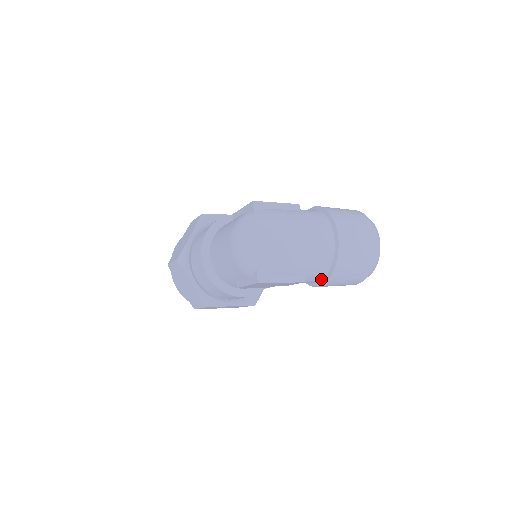
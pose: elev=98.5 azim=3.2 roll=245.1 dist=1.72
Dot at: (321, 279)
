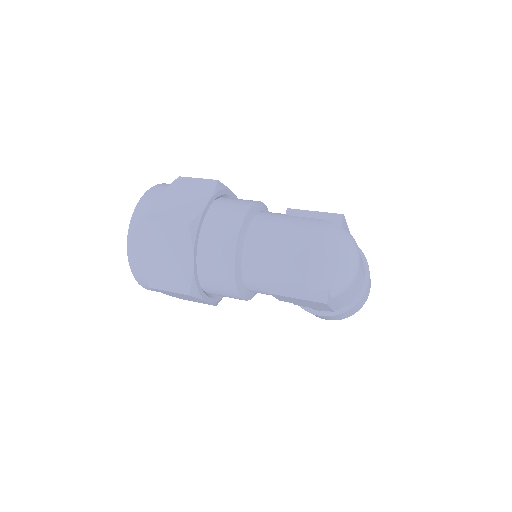
Dot at: occluded
